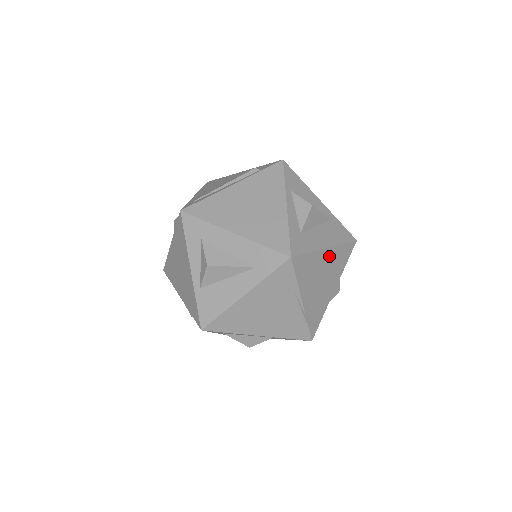
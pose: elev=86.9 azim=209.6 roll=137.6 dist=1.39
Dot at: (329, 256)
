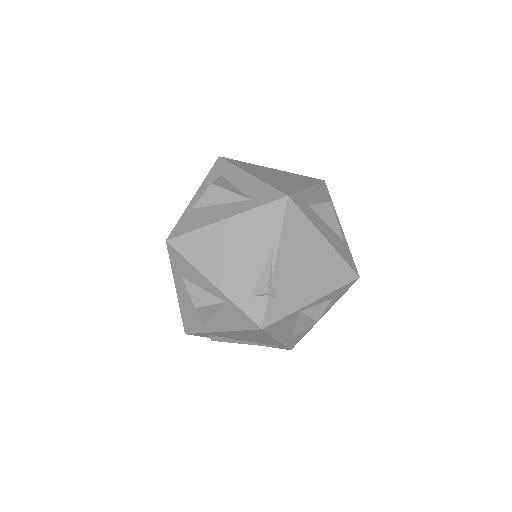
Dot at: (325, 252)
